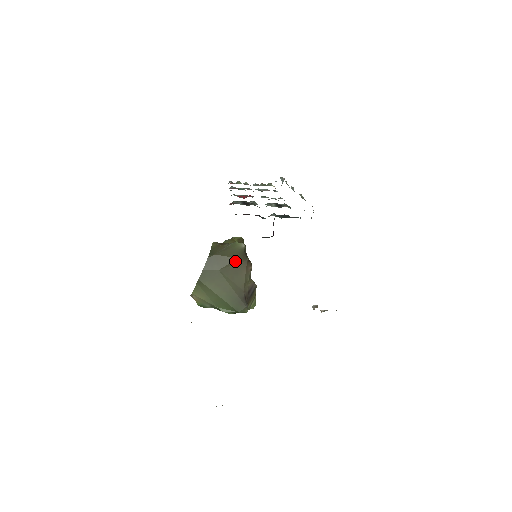
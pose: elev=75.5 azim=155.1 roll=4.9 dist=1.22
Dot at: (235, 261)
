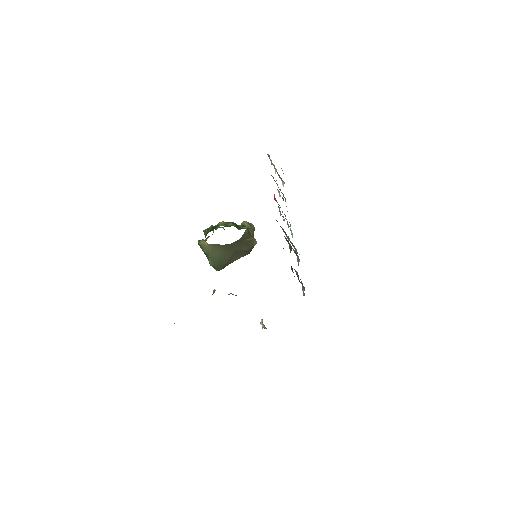
Dot at: (246, 250)
